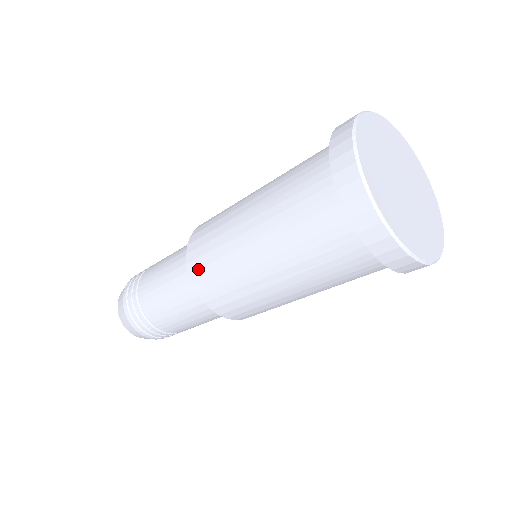
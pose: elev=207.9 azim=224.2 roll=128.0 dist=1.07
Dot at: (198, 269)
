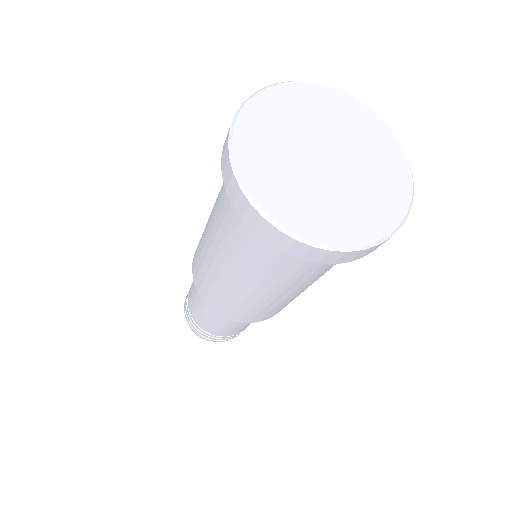
Dot at: (221, 310)
